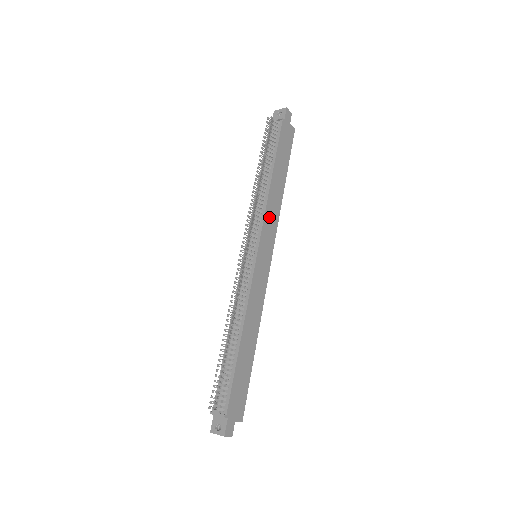
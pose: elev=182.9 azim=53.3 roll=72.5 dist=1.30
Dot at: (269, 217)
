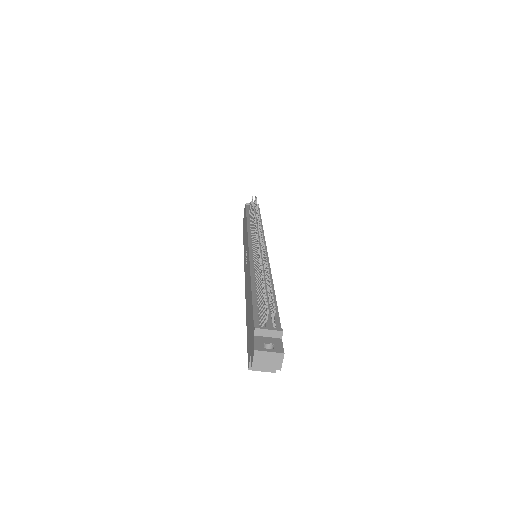
Dot at: occluded
